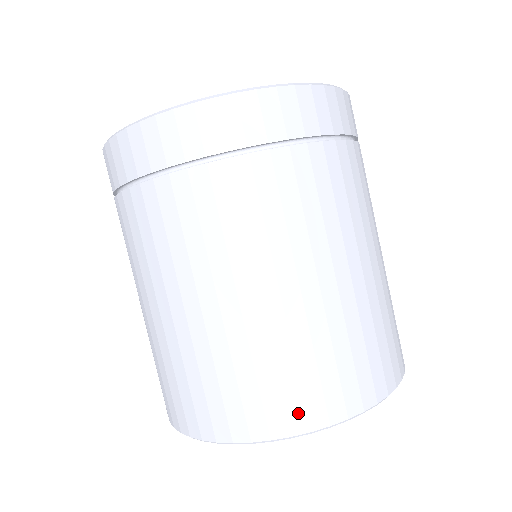
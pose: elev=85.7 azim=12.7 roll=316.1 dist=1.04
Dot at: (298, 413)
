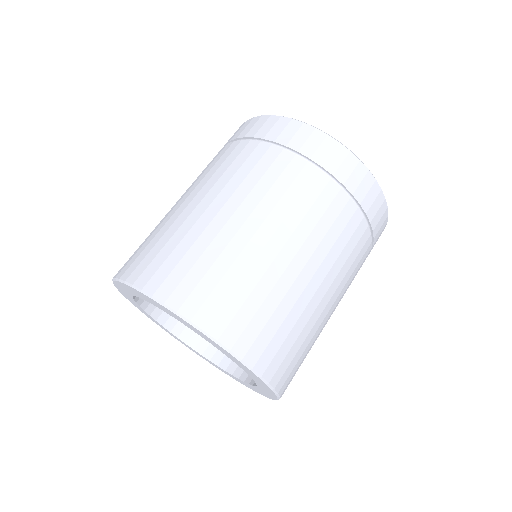
Dot at: (281, 373)
